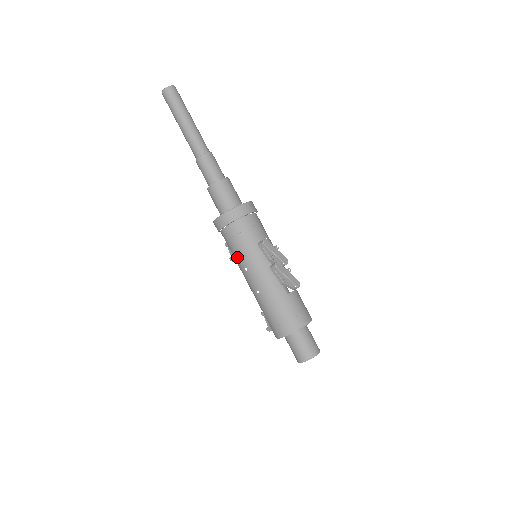
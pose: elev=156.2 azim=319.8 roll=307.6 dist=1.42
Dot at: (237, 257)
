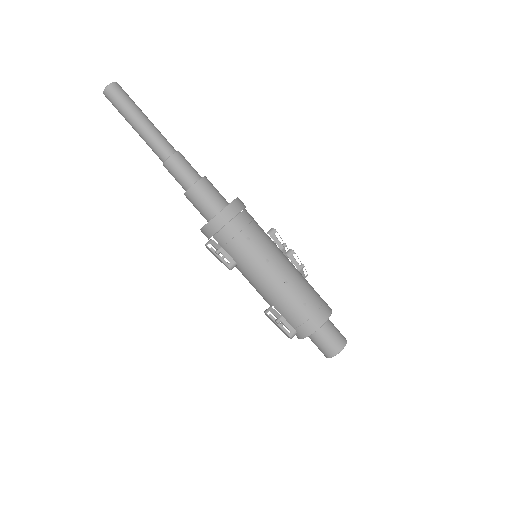
Dot at: (252, 251)
